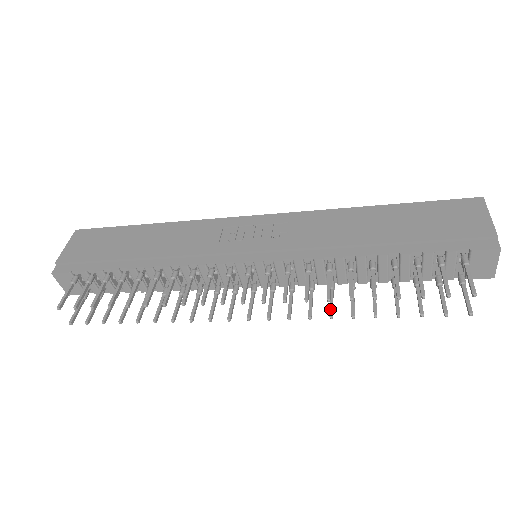
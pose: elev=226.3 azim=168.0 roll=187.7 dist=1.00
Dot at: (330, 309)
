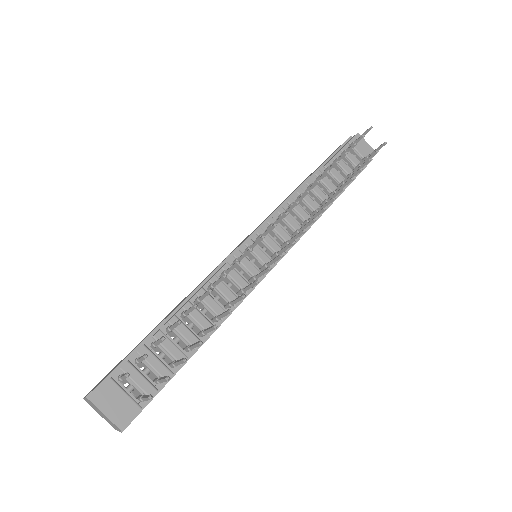
Dot at: (328, 201)
